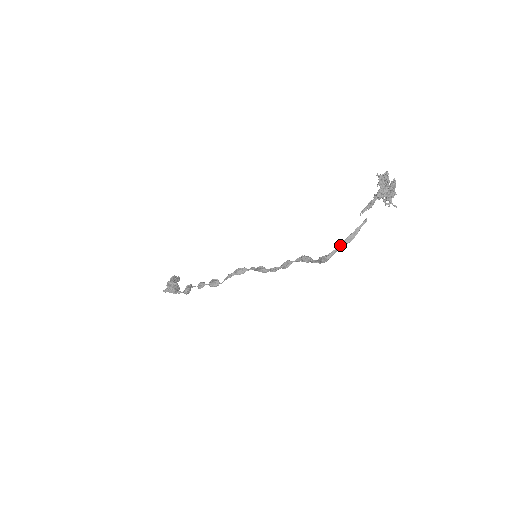
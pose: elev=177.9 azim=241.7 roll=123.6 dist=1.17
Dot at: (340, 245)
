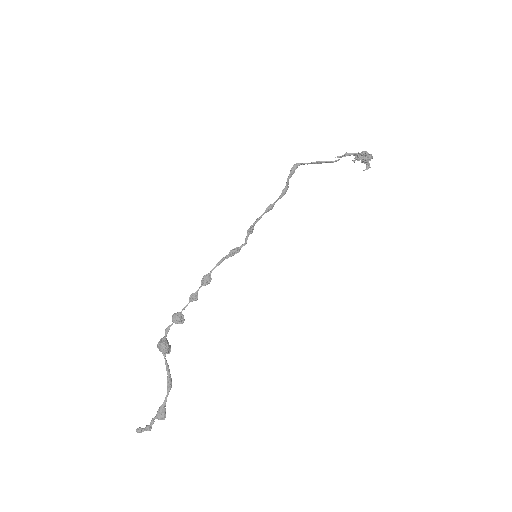
Dot at: (311, 163)
